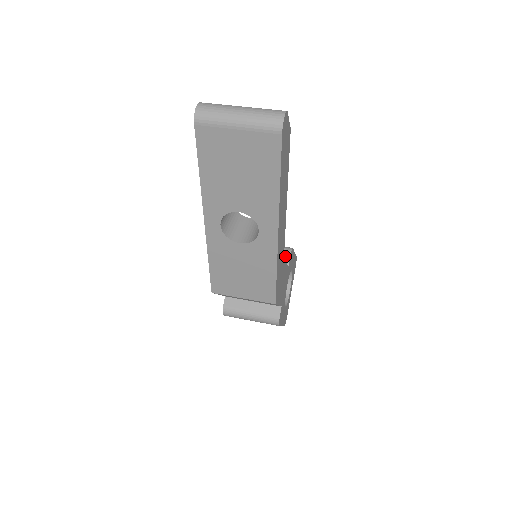
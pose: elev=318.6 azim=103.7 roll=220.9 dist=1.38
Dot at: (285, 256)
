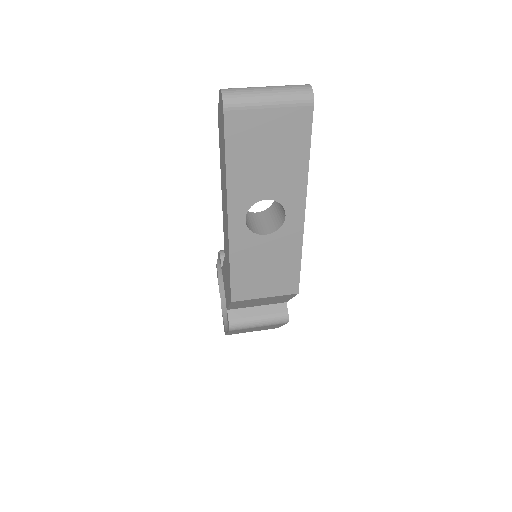
Dot at: occluded
